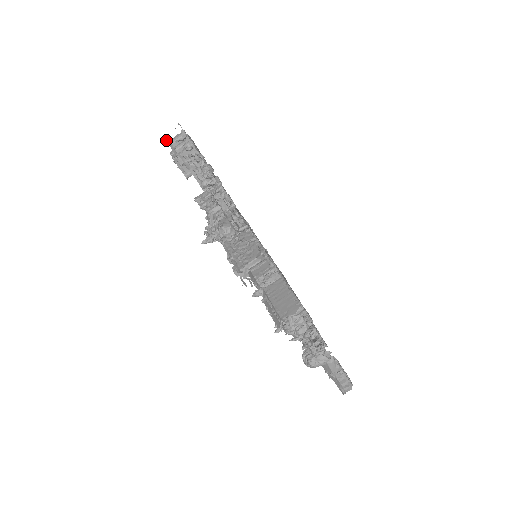
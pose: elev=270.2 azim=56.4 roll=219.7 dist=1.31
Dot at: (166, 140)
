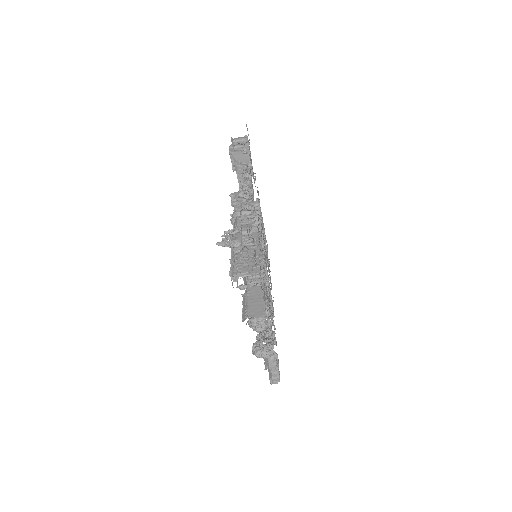
Dot at: occluded
